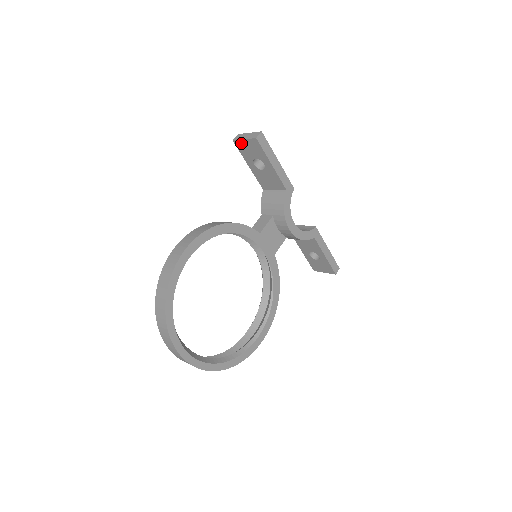
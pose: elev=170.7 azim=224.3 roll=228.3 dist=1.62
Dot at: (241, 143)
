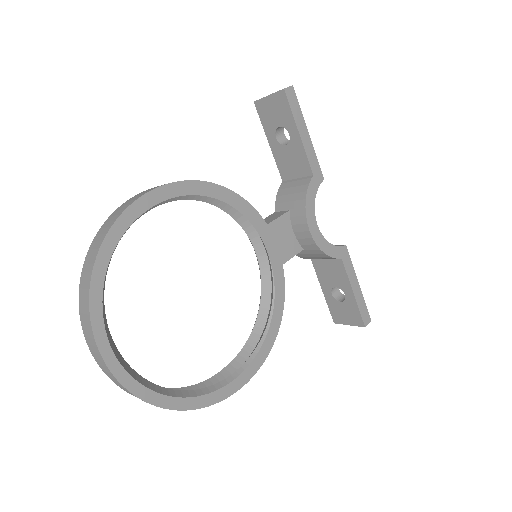
Dot at: (264, 103)
